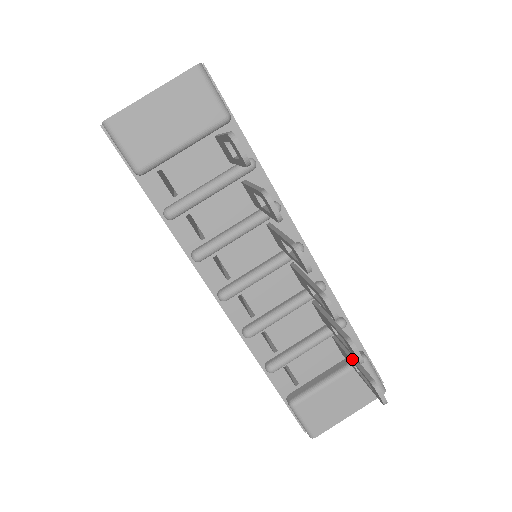
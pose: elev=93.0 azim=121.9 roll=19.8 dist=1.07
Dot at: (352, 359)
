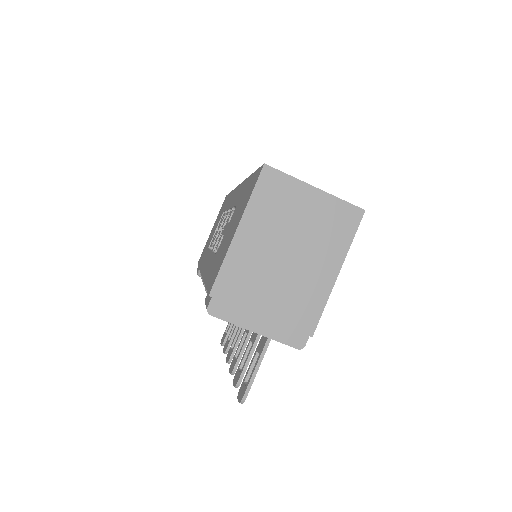
Dot at: occluded
